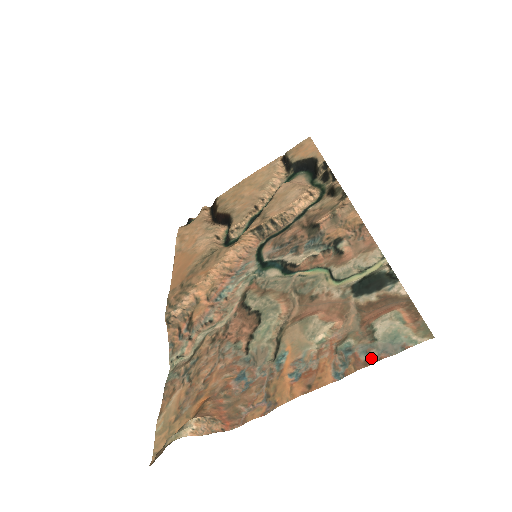
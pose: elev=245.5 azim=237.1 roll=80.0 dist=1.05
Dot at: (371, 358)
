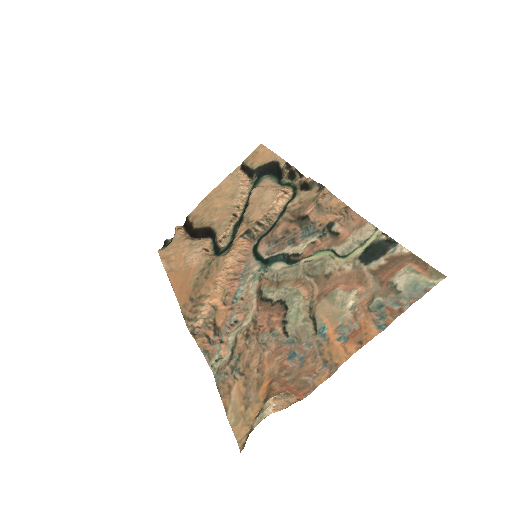
Dot at: (403, 306)
